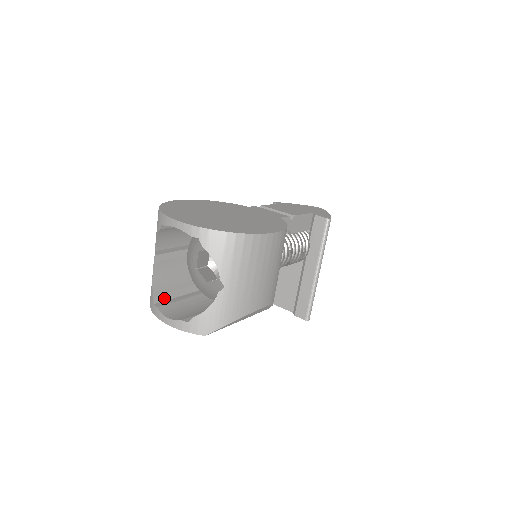
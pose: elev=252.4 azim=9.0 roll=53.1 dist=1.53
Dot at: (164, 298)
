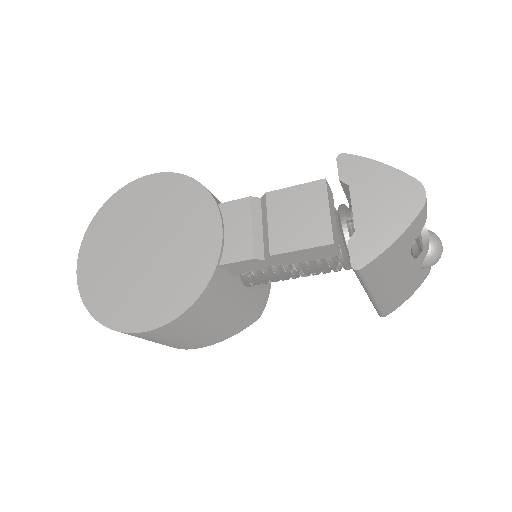
Dot at: occluded
